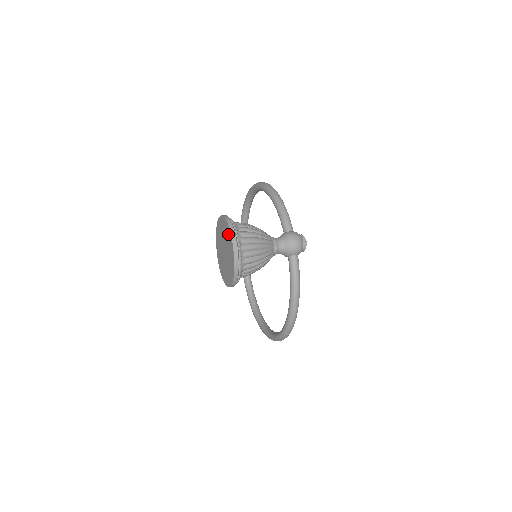
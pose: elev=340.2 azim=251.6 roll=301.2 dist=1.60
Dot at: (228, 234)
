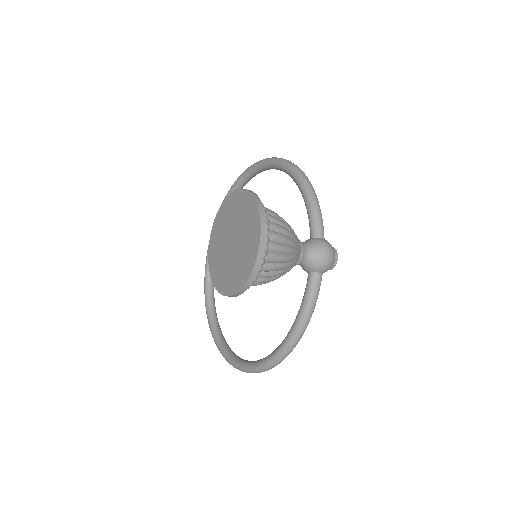
Dot at: (253, 220)
